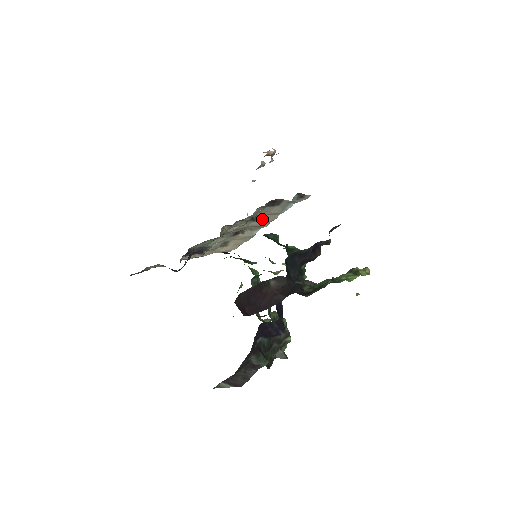
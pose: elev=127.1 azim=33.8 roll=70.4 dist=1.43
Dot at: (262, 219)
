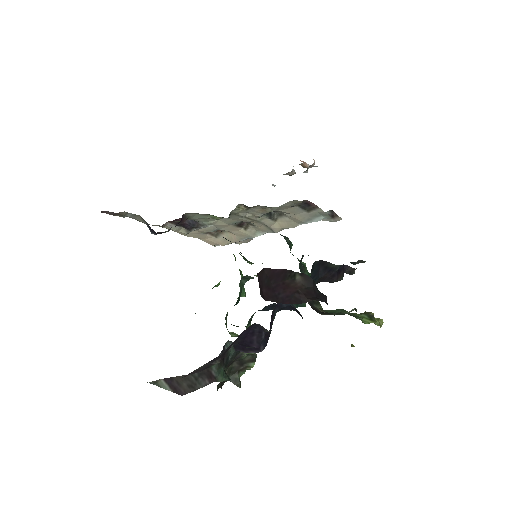
Dot at: (278, 221)
